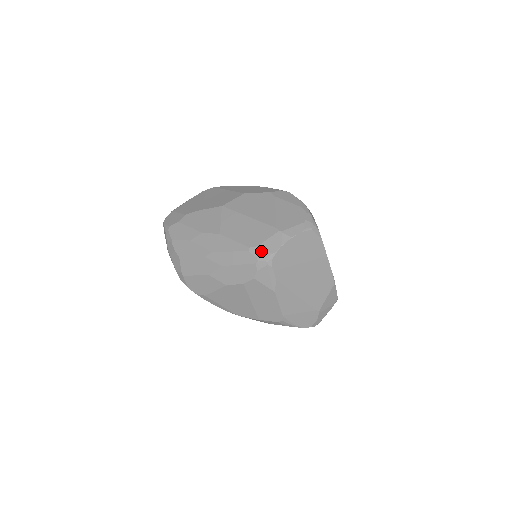
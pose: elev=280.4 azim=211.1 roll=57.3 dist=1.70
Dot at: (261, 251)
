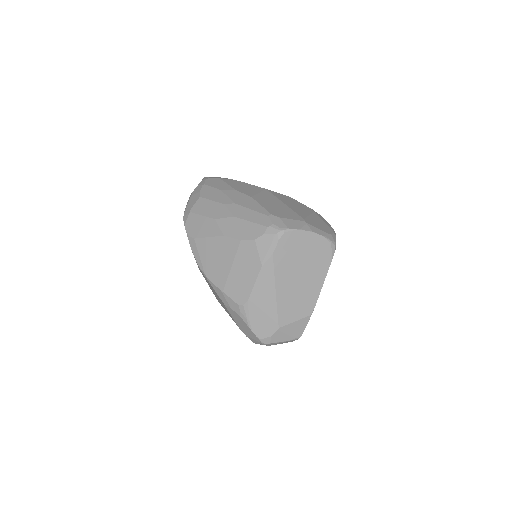
Dot at: (280, 221)
